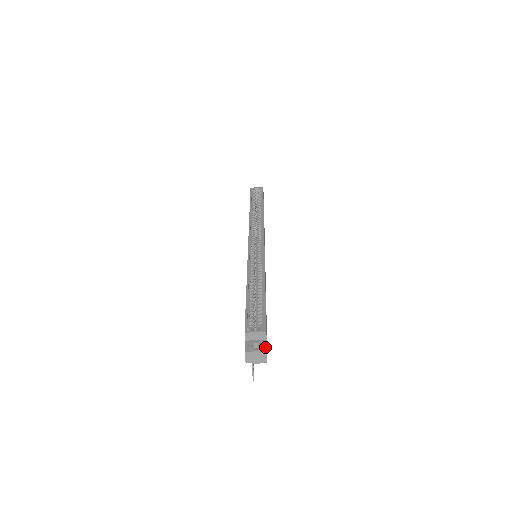
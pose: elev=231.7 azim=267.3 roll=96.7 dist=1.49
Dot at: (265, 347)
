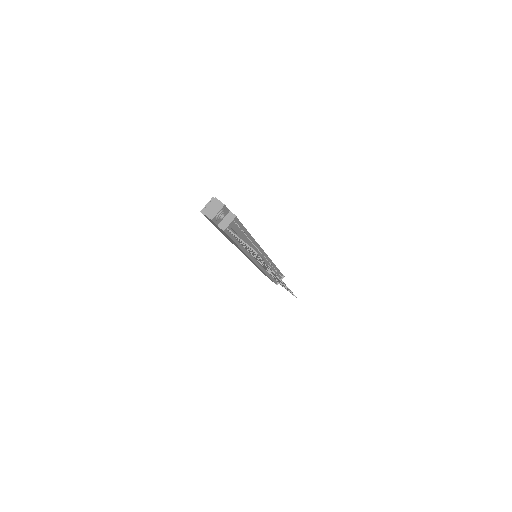
Dot at: (215, 200)
